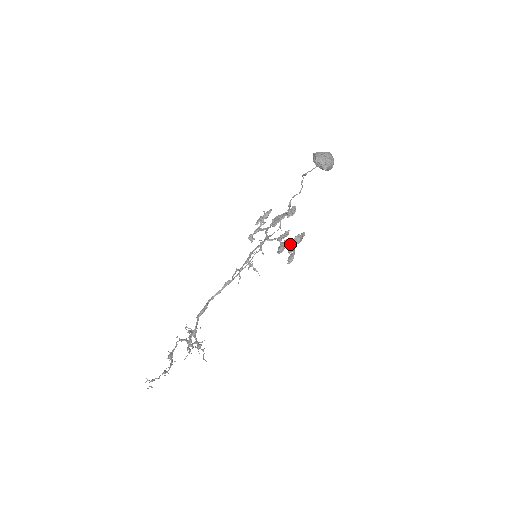
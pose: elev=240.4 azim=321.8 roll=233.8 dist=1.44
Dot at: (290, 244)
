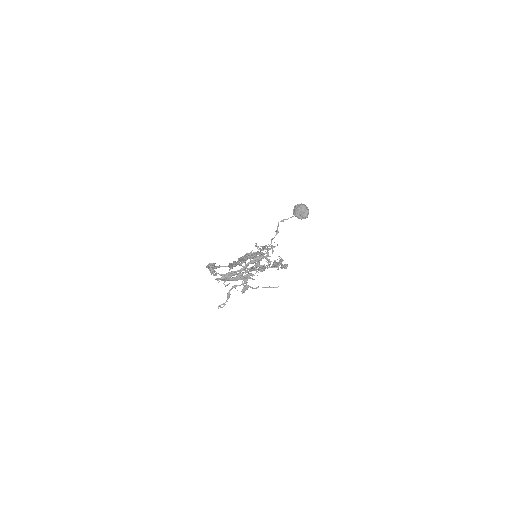
Dot at: occluded
